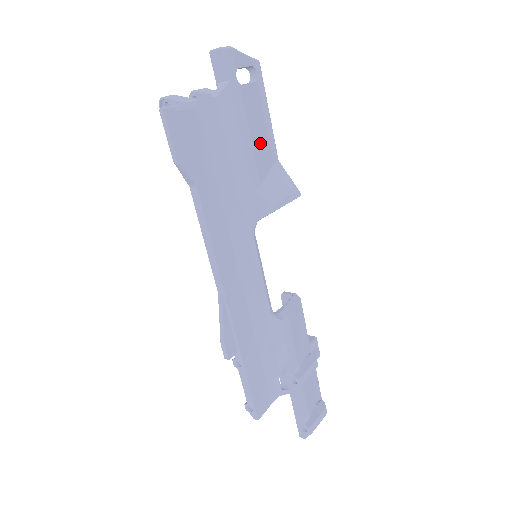
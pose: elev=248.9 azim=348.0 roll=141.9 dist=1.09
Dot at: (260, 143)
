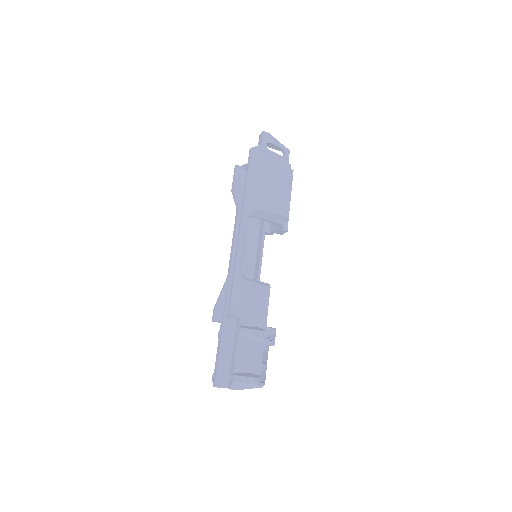
Dot at: (272, 181)
